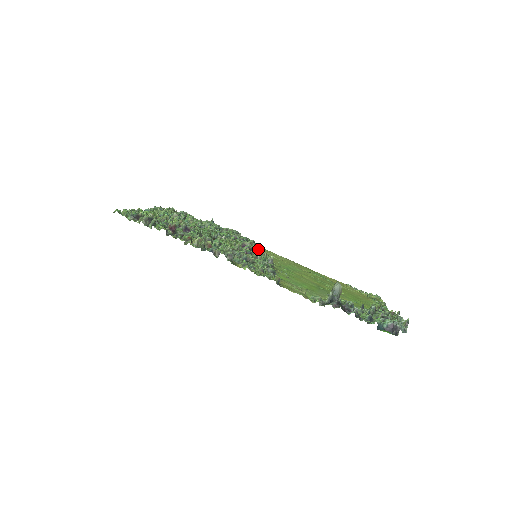
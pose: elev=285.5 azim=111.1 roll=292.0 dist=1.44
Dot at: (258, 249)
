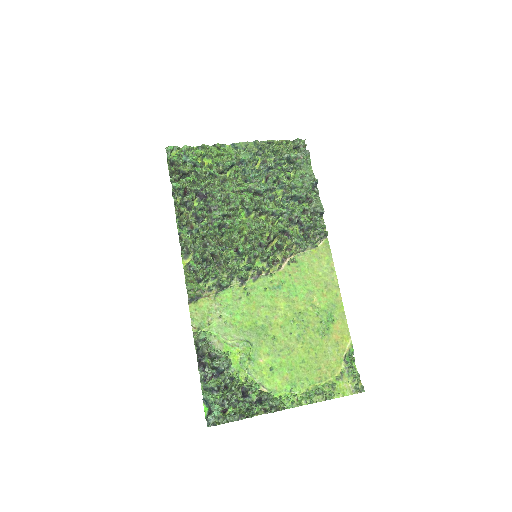
Dot at: (297, 246)
